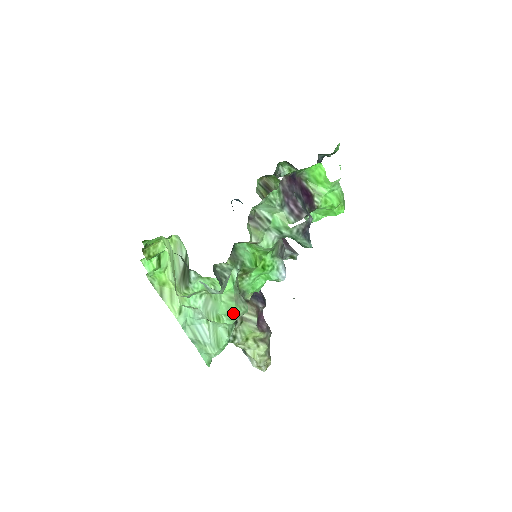
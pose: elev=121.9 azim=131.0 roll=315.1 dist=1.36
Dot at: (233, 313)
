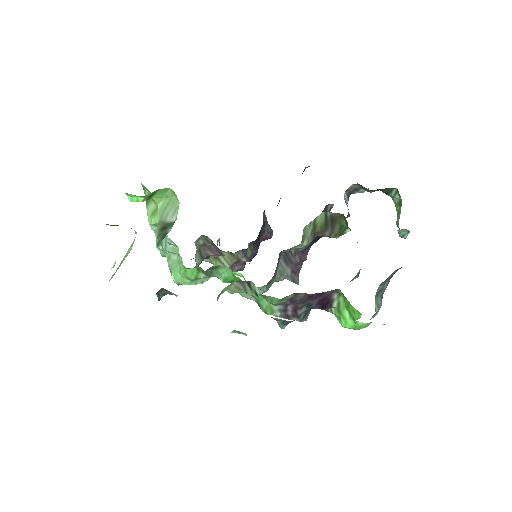
Dot at: (183, 284)
